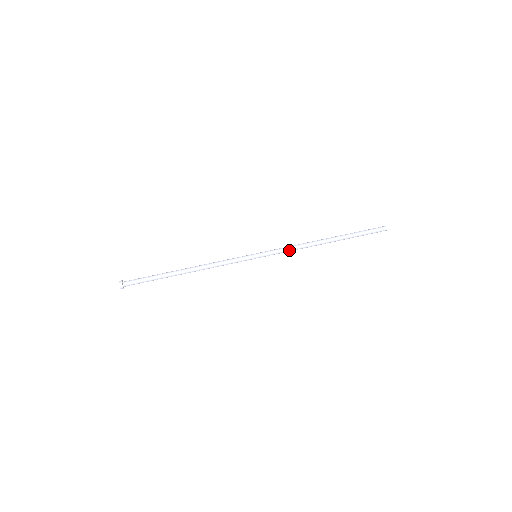
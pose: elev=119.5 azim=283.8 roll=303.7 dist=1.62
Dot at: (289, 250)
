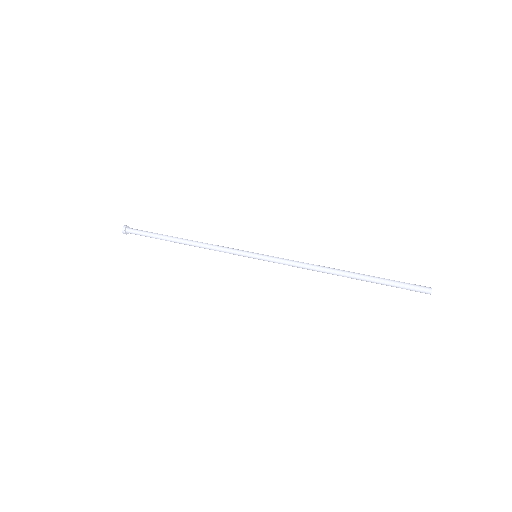
Dot at: (293, 264)
